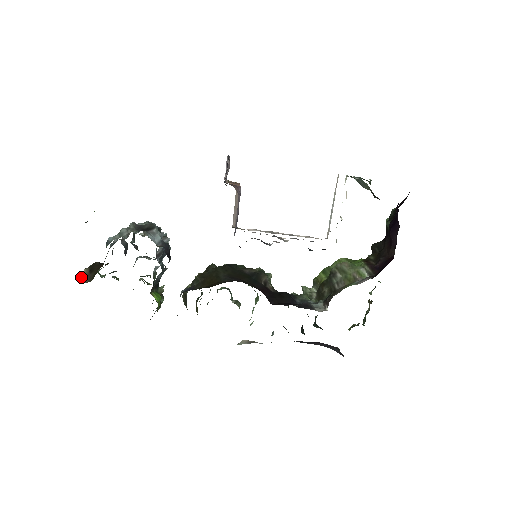
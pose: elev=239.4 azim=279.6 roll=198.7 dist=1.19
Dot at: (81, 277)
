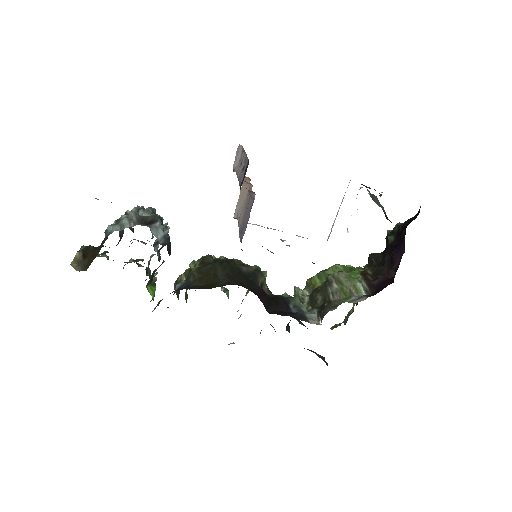
Dot at: (74, 263)
